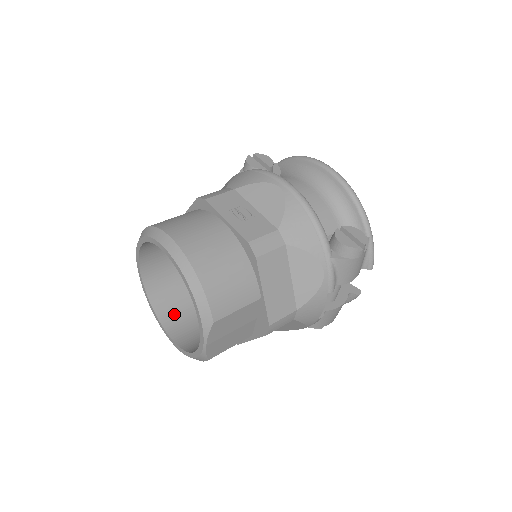
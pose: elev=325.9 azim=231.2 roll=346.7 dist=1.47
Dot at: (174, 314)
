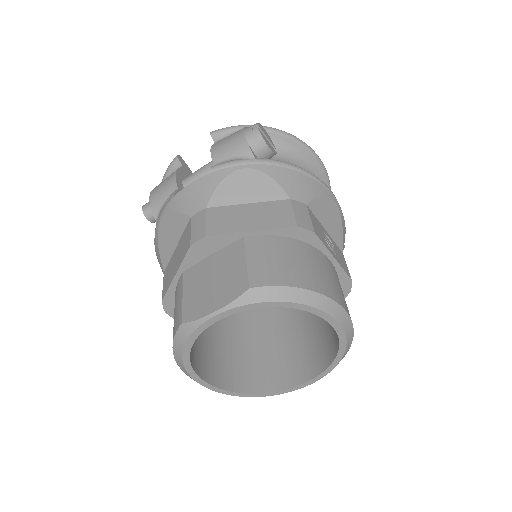
Dot at: (196, 354)
